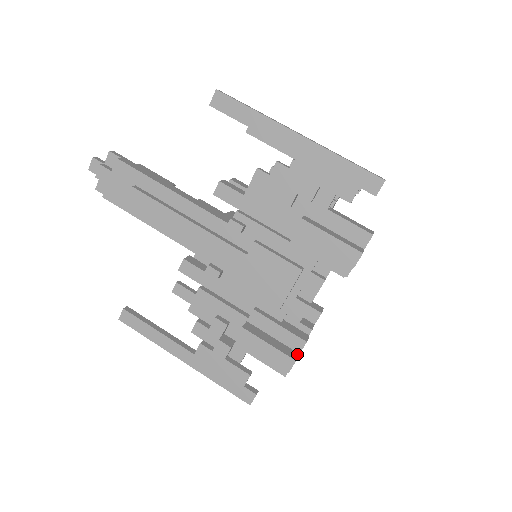
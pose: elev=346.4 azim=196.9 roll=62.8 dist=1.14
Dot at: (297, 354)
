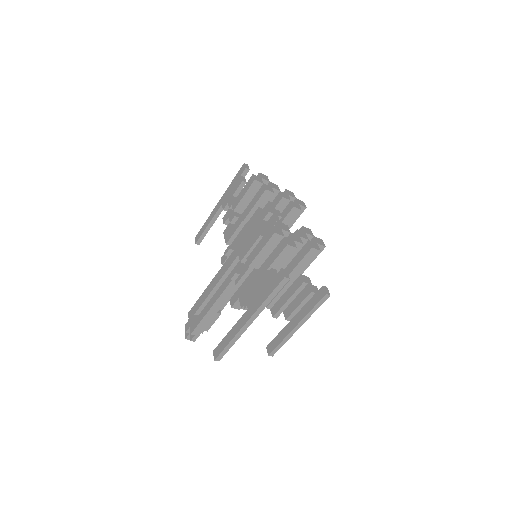
Dot at: (278, 229)
